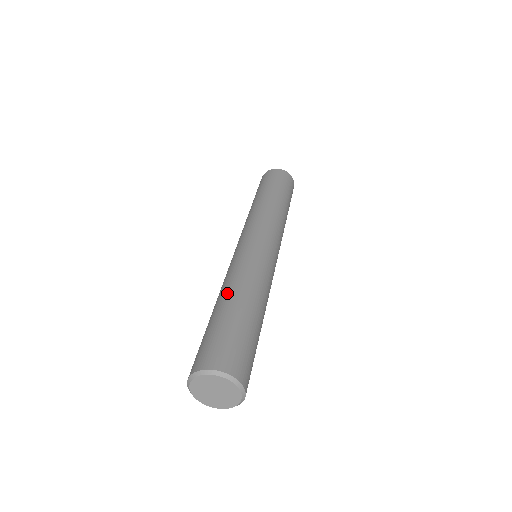
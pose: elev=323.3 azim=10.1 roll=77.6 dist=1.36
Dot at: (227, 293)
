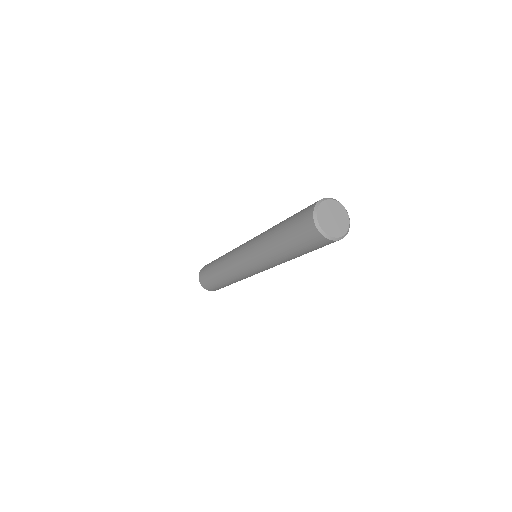
Dot at: occluded
